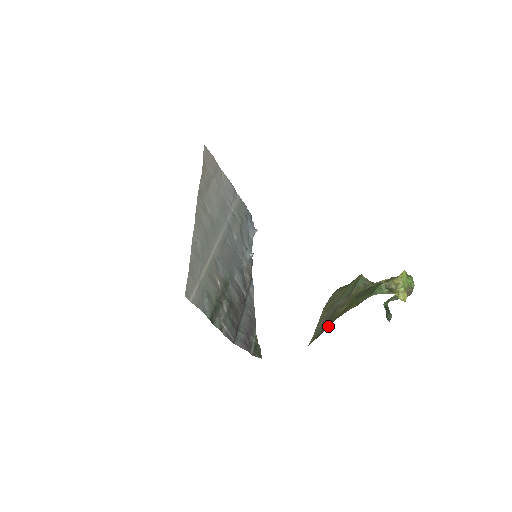
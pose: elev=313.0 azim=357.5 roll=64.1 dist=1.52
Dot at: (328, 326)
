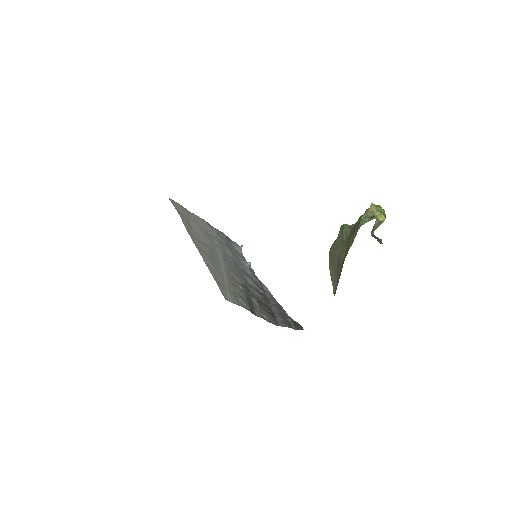
Dot at: (340, 272)
